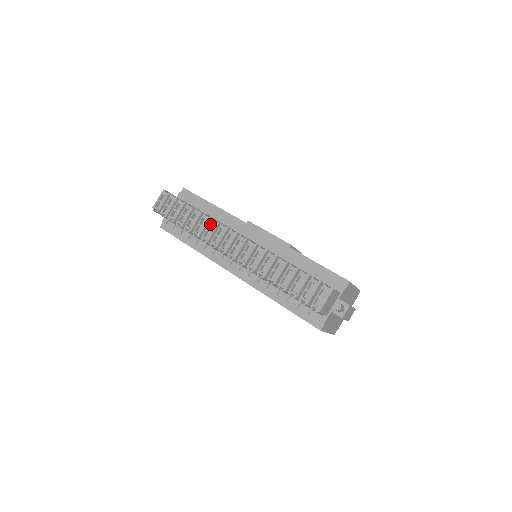
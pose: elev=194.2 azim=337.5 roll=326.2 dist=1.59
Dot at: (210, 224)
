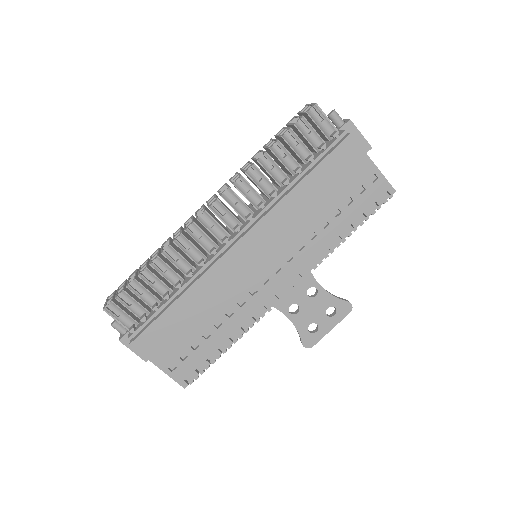
Dot at: occluded
